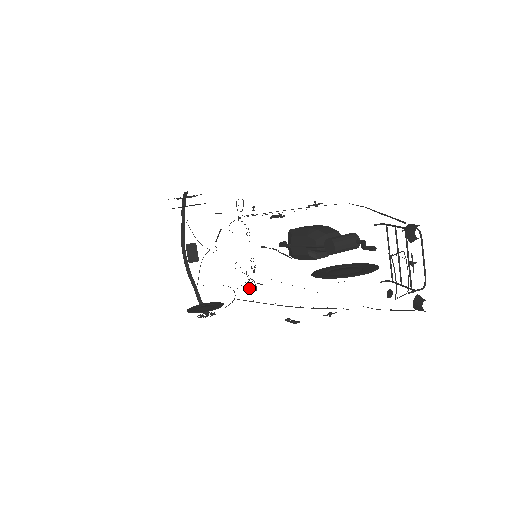
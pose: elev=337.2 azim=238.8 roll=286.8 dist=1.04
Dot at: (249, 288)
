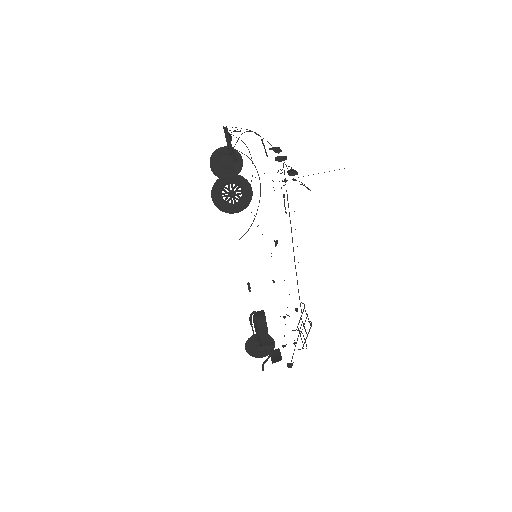
Dot at: occluded
